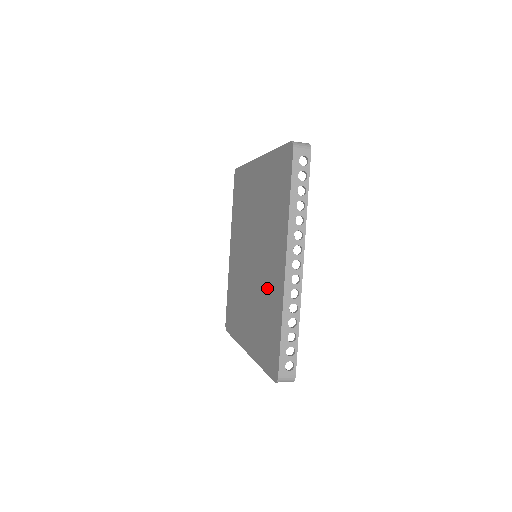
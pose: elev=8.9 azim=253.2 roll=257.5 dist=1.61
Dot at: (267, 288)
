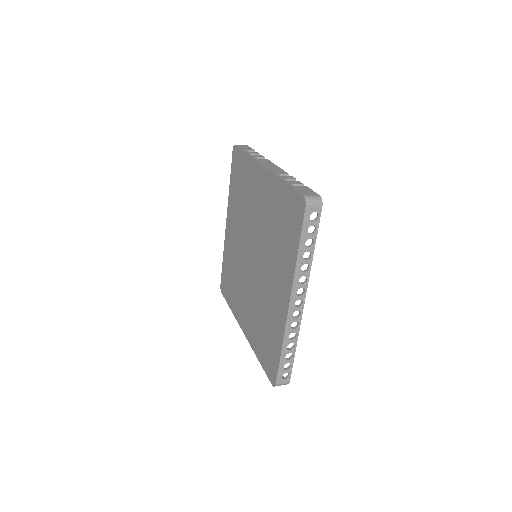
Dot at: (268, 304)
